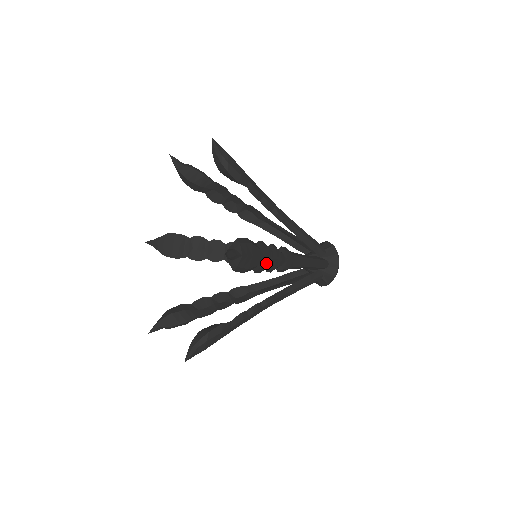
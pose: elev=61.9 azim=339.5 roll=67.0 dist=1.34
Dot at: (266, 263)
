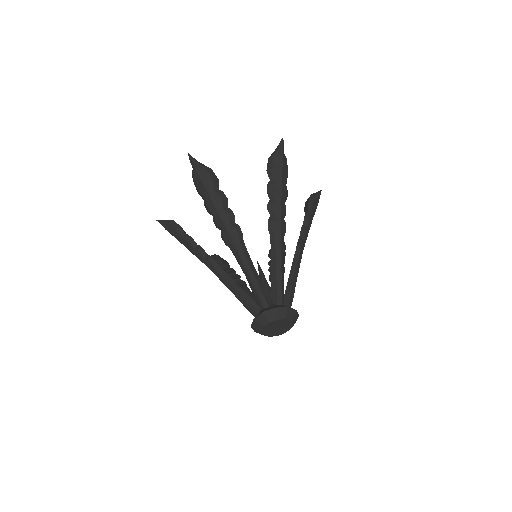
Dot at: (278, 190)
